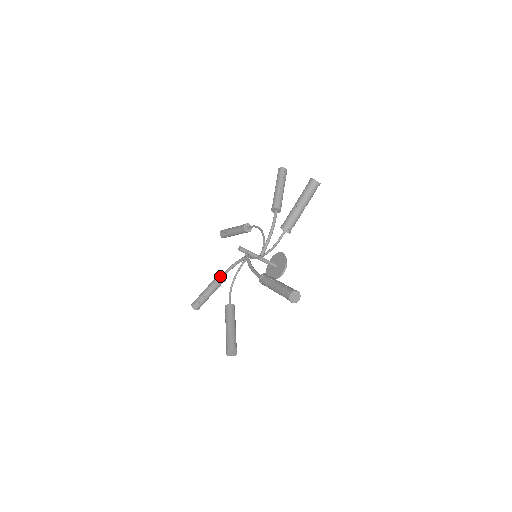
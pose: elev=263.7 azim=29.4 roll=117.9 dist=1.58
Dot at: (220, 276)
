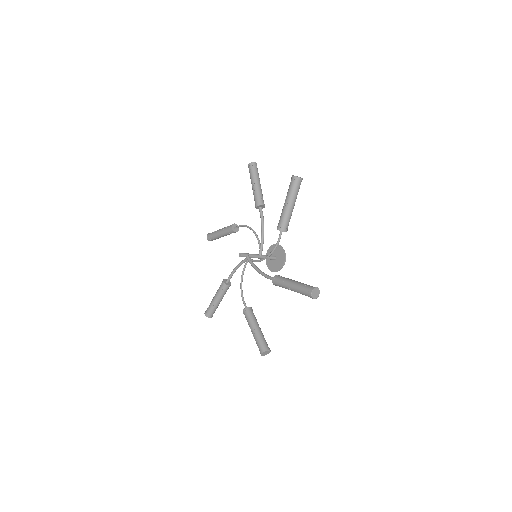
Dot at: (225, 282)
